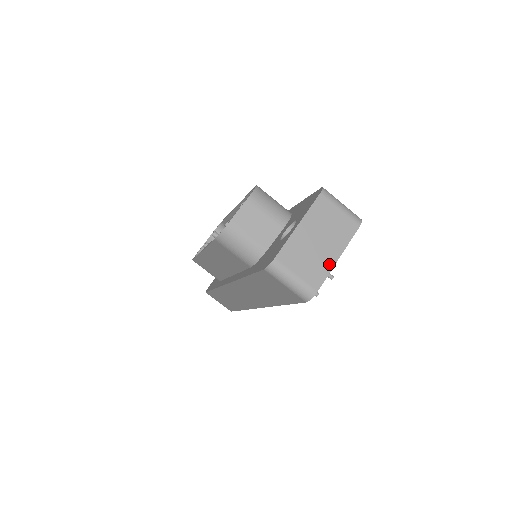
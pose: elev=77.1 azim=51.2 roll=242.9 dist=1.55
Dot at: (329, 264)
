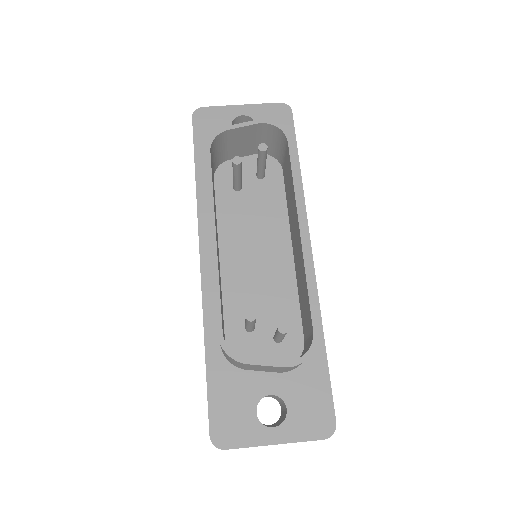
Dot at: occluded
